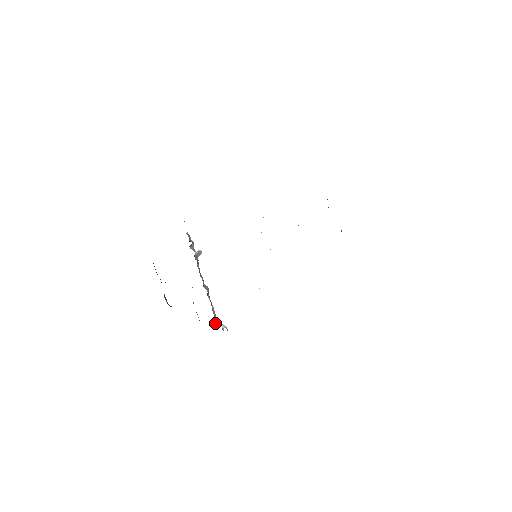
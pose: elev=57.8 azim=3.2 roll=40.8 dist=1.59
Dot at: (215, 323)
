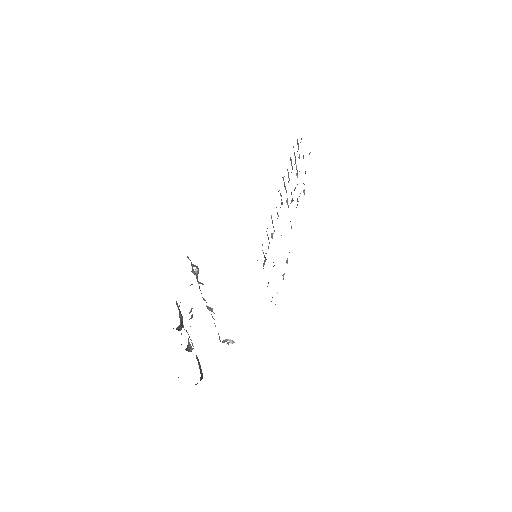
Dot at: (220, 341)
